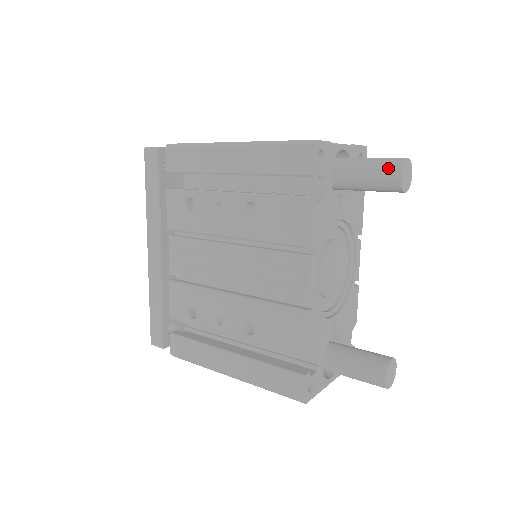
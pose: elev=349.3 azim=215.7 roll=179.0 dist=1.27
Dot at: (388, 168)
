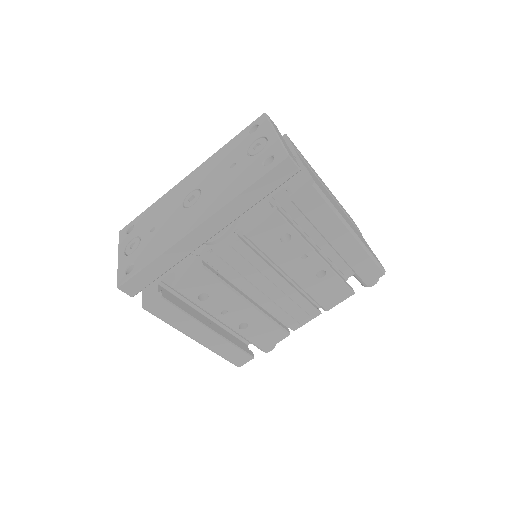
Dot at: occluded
